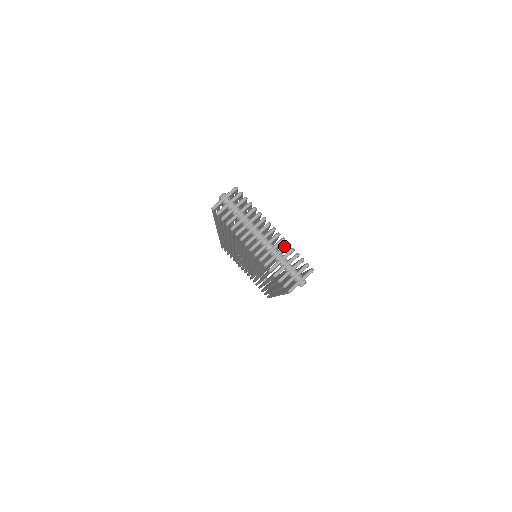
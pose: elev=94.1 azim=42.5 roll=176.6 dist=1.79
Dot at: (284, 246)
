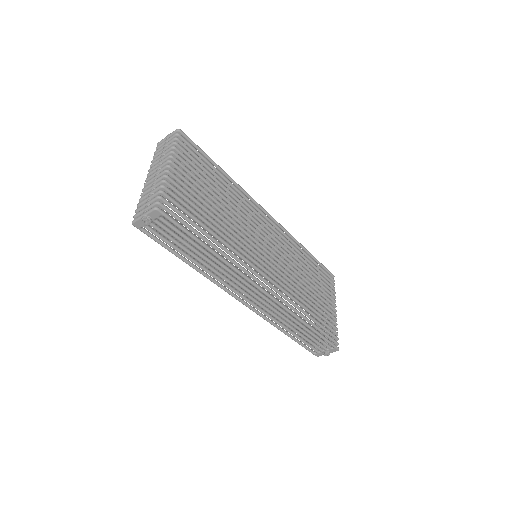
Dot at: (159, 181)
